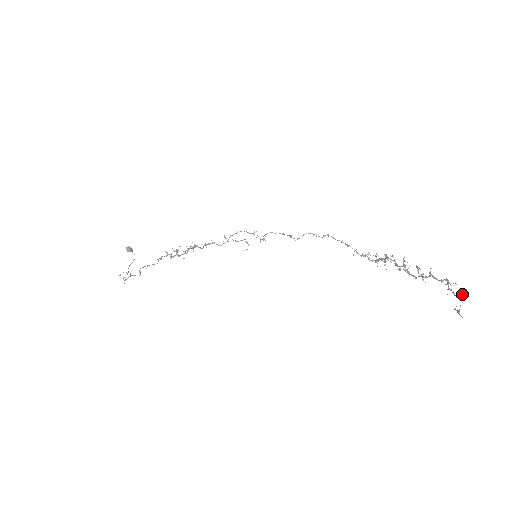
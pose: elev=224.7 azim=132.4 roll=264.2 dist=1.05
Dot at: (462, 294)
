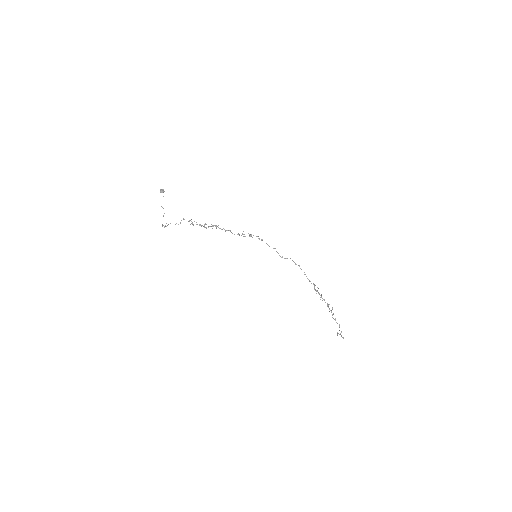
Dot at: (341, 336)
